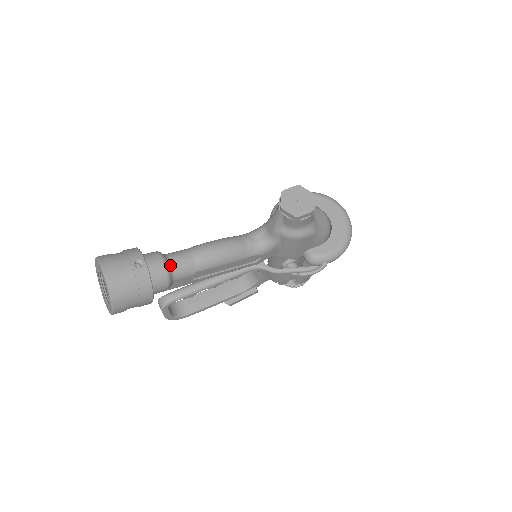
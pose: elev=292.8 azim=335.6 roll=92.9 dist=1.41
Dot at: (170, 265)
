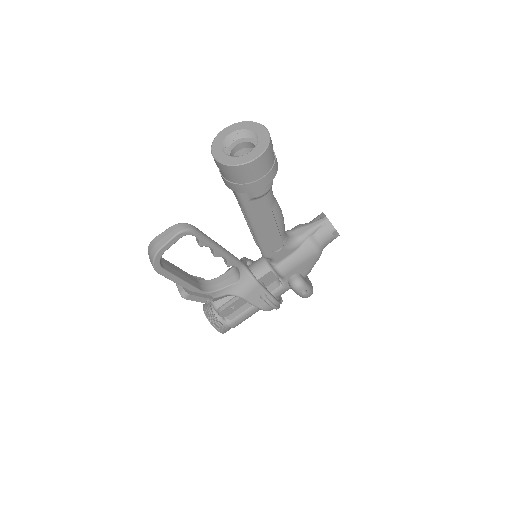
Dot at: occluded
